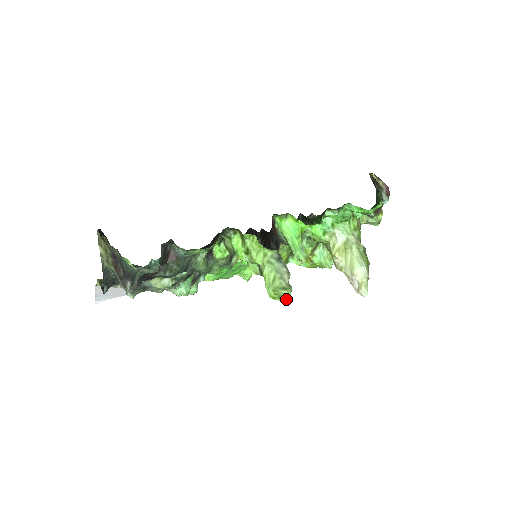
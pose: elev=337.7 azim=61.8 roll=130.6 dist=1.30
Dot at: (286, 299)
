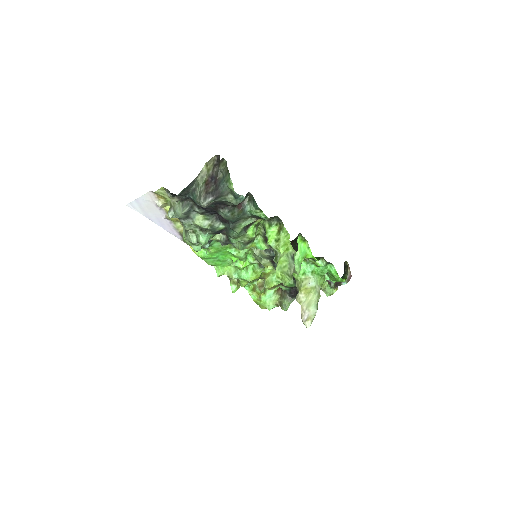
Dot at: (287, 282)
